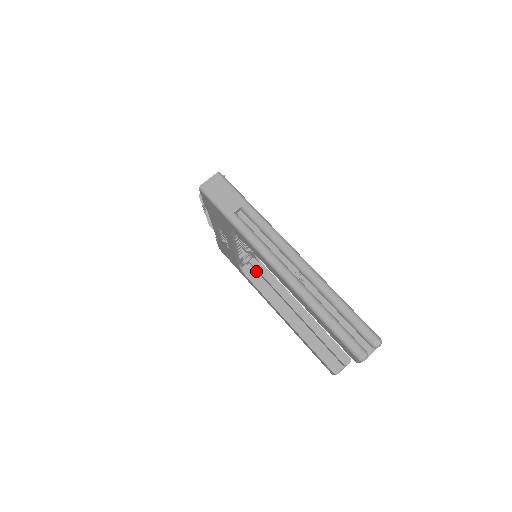
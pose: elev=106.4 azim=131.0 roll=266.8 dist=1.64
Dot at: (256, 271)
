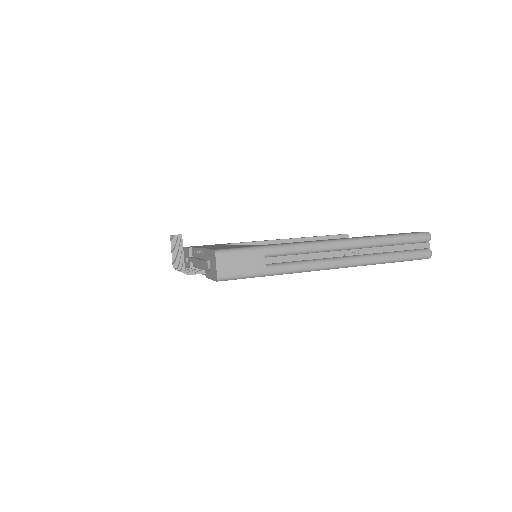
Dot at: occluded
